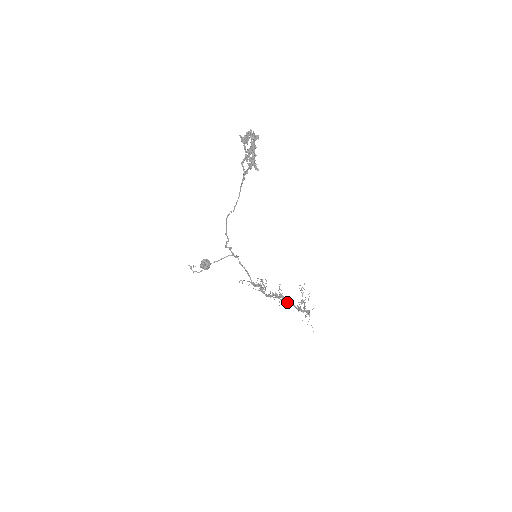
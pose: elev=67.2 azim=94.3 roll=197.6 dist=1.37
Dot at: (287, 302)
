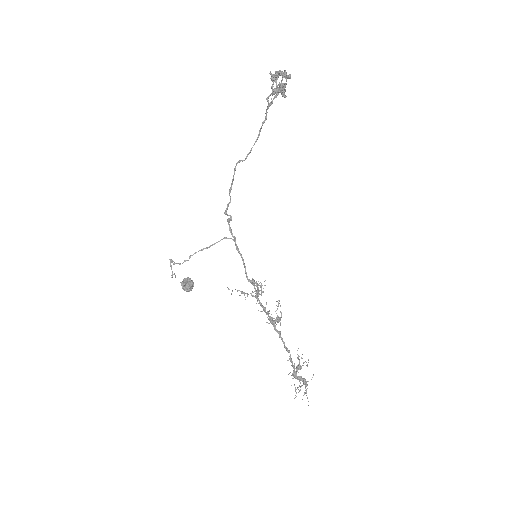
Dot at: occluded
